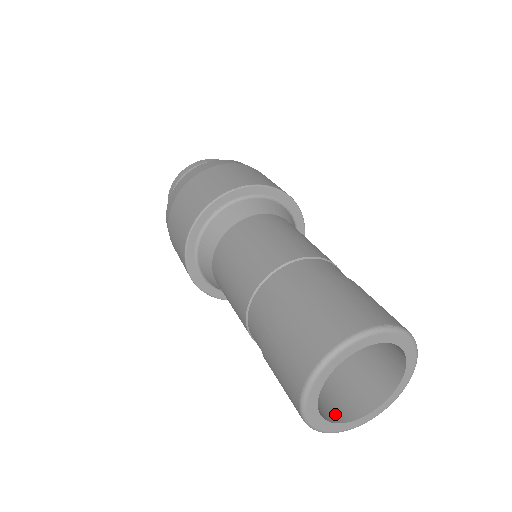
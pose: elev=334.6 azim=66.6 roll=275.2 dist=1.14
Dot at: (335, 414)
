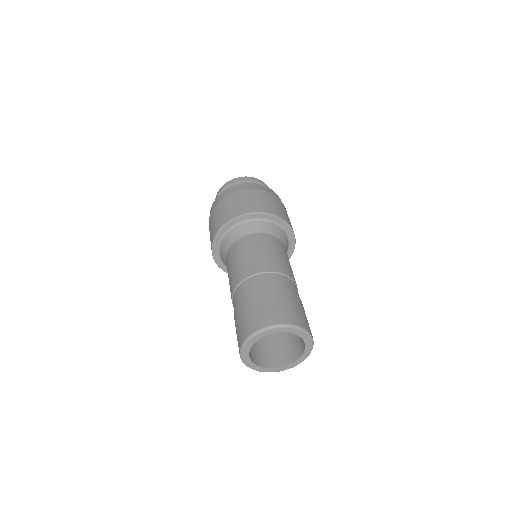
Dot at: (259, 361)
